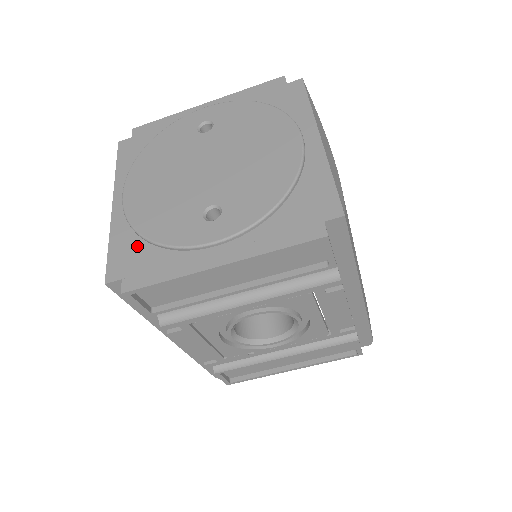
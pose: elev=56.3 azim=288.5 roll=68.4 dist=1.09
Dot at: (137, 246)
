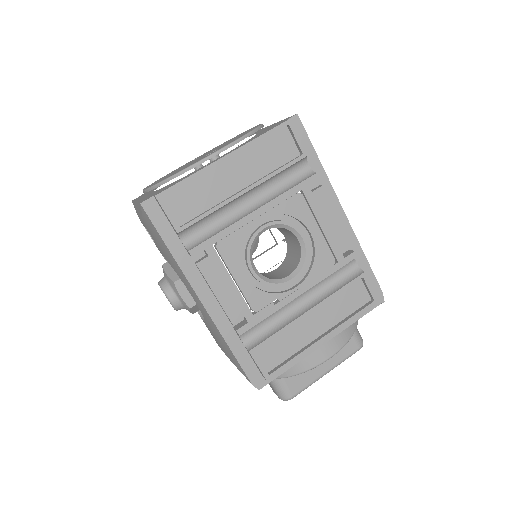
Dot at: occluded
